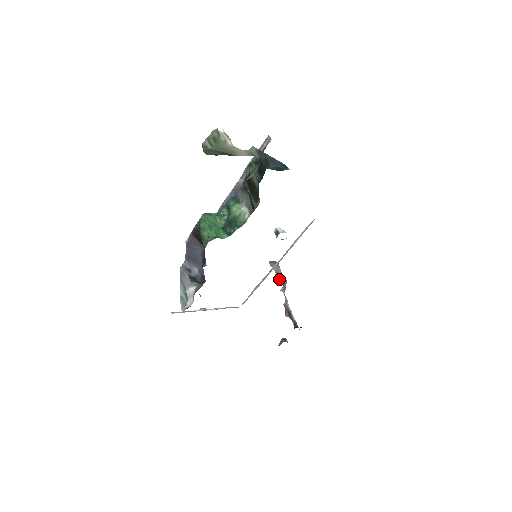
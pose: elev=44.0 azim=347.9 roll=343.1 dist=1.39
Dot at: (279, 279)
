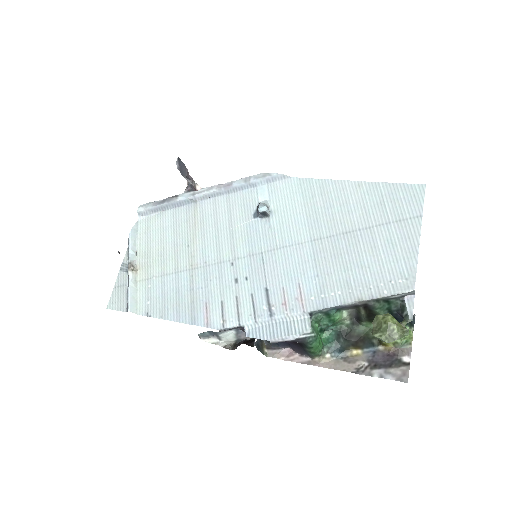
Dot at: occluded
